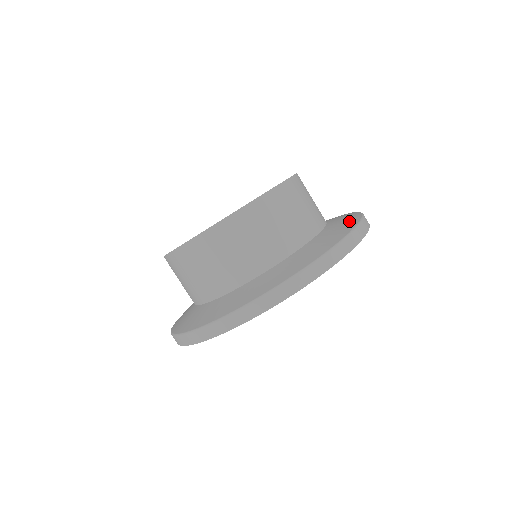
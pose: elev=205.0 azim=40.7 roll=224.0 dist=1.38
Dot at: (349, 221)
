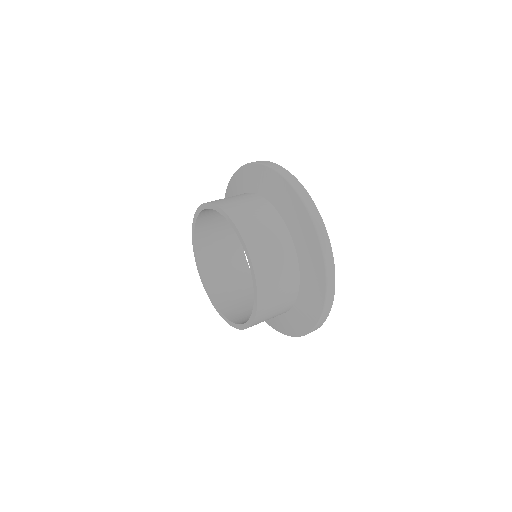
Dot at: (308, 235)
